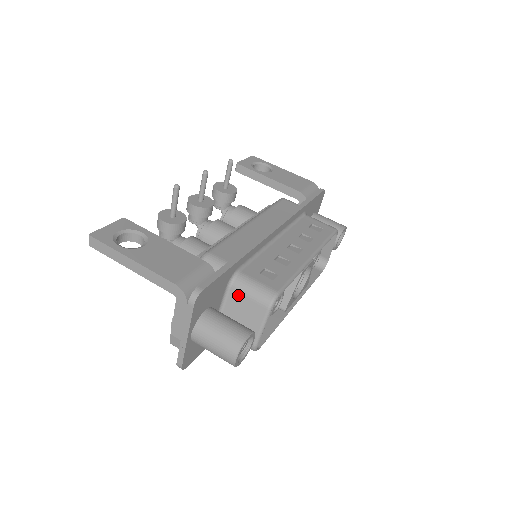
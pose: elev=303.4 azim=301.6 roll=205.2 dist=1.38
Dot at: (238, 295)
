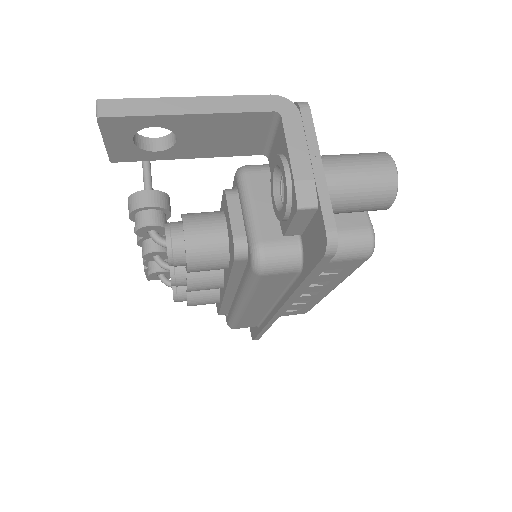
Dot at: occluded
